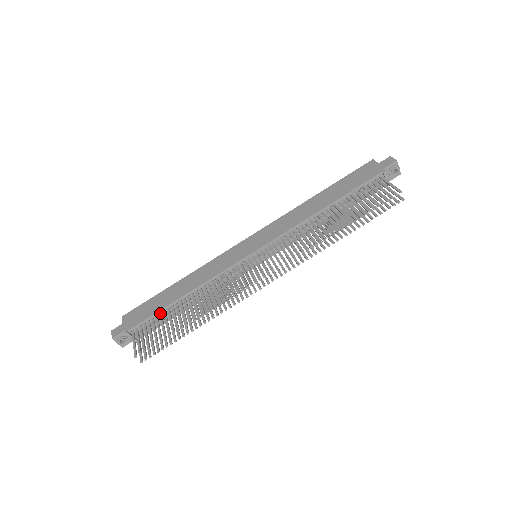
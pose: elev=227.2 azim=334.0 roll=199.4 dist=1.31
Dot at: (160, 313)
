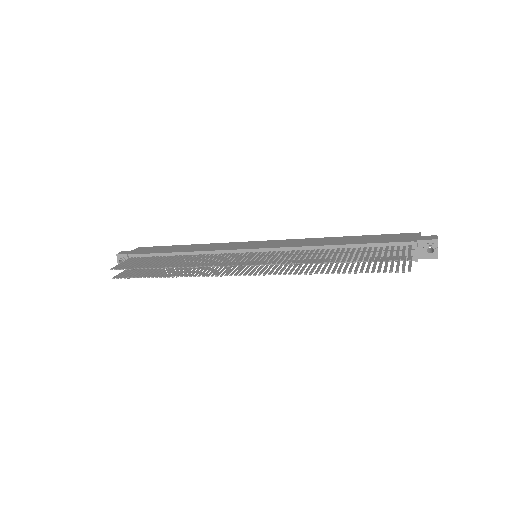
Dot at: (157, 256)
